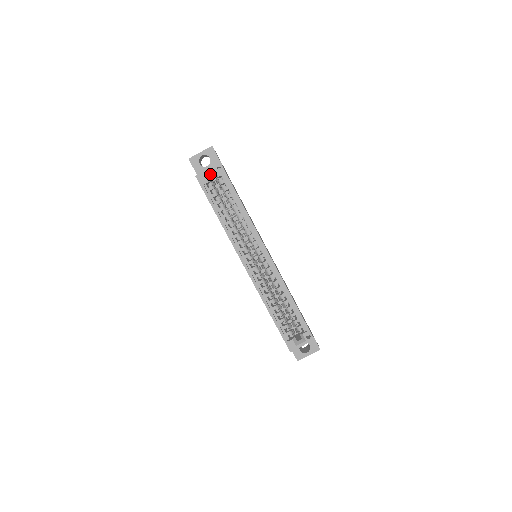
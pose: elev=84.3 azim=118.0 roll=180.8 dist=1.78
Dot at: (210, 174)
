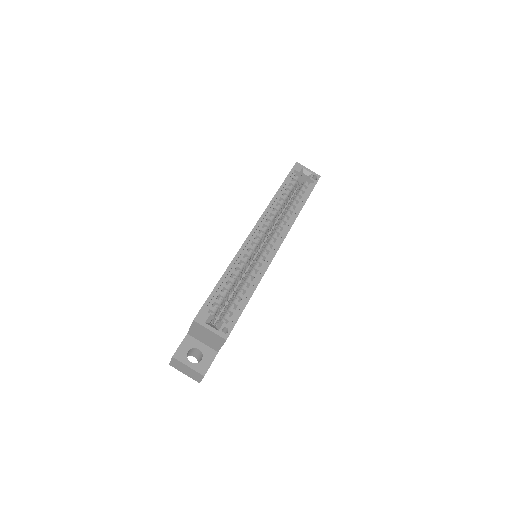
Dot at: (305, 173)
